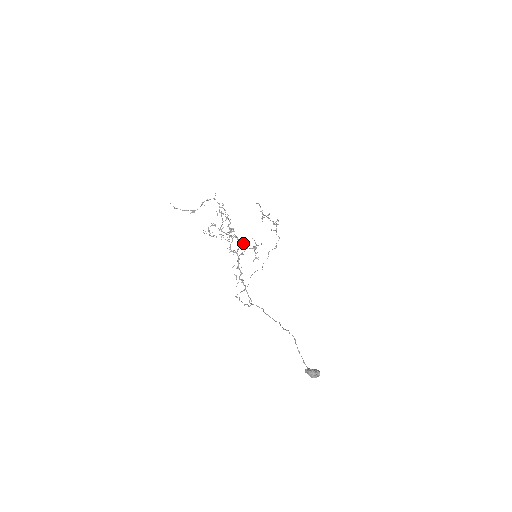
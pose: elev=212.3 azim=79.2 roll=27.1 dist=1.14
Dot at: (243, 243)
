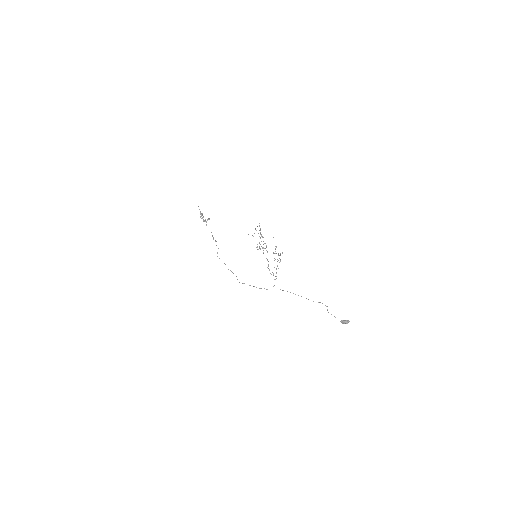
Dot at: (276, 253)
